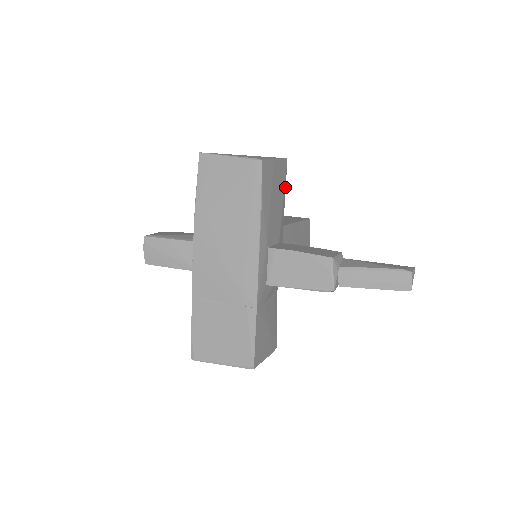
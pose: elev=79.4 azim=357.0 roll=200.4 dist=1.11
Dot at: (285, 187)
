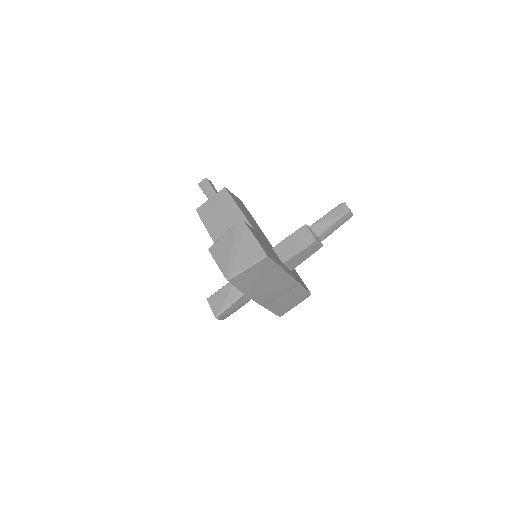
Dot at: (251, 227)
